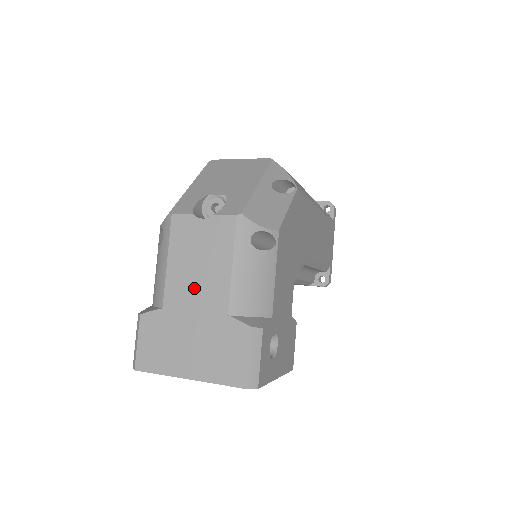
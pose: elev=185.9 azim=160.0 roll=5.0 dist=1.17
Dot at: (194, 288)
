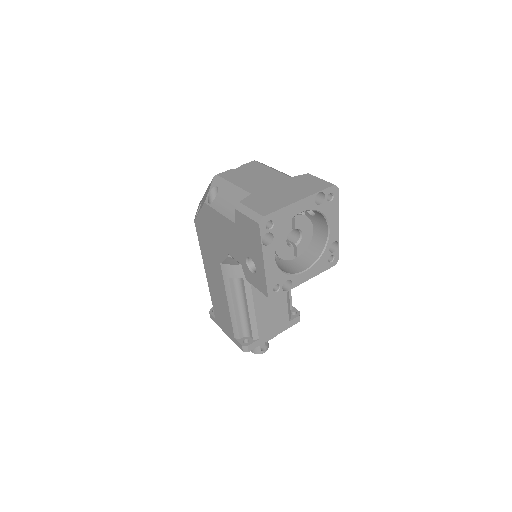
Dot at: (261, 181)
